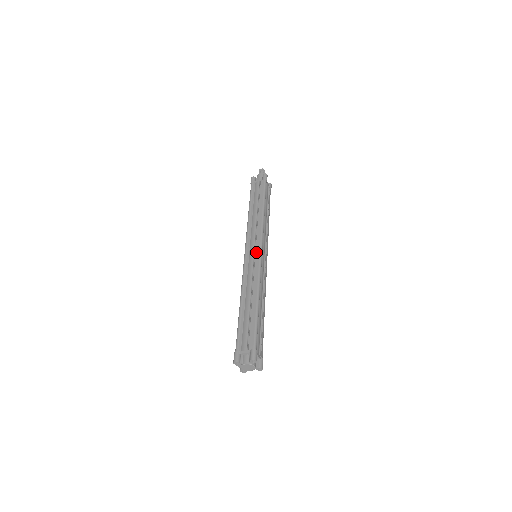
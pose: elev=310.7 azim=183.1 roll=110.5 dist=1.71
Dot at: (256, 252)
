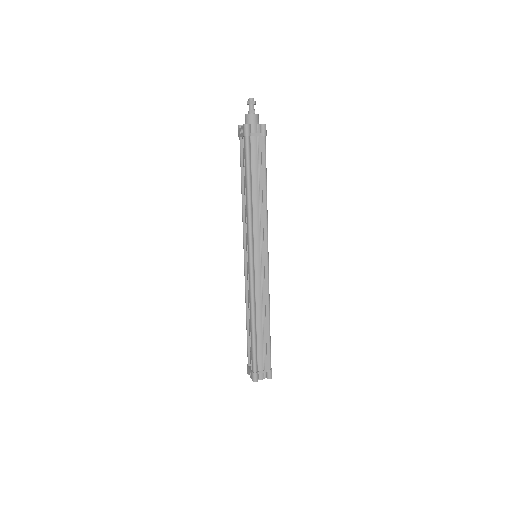
Dot at: (263, 260)
